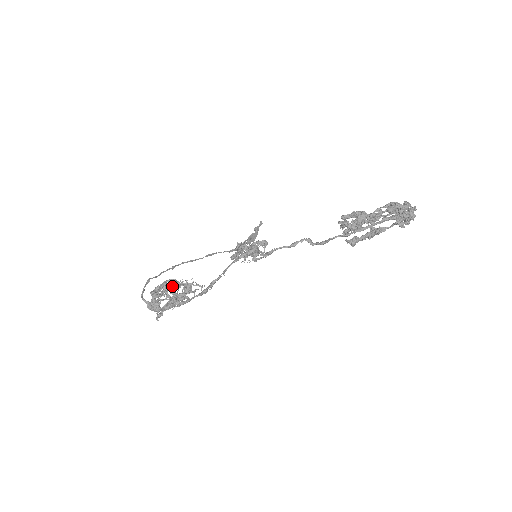
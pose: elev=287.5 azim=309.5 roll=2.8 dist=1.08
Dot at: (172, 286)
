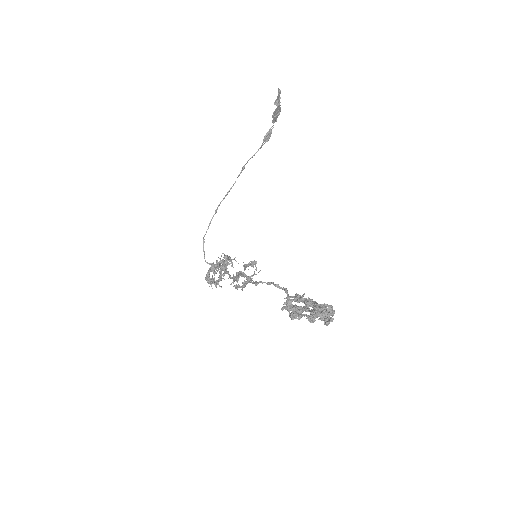
Dot at: (217, 262)
